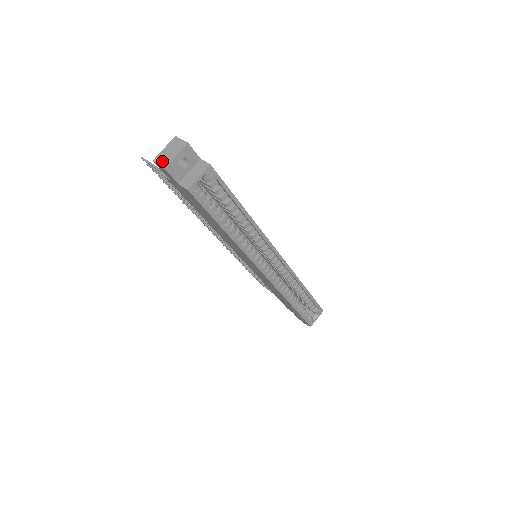
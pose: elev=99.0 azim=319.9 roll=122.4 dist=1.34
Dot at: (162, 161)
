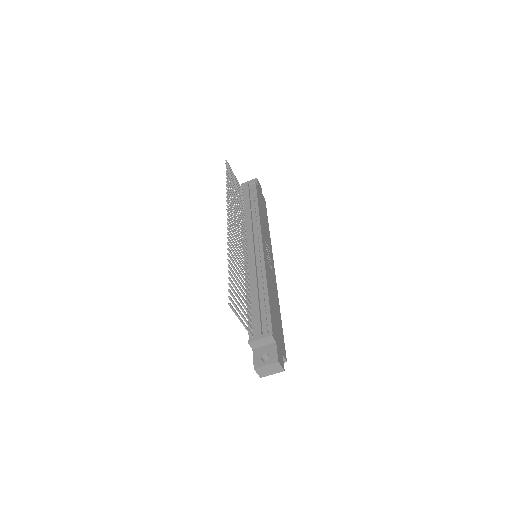
Dot at: (261, 373)
